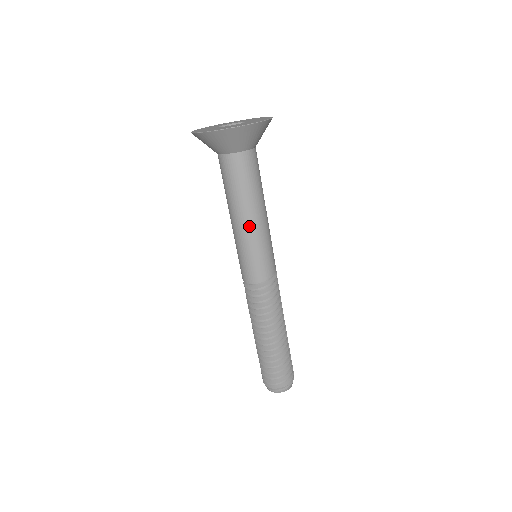
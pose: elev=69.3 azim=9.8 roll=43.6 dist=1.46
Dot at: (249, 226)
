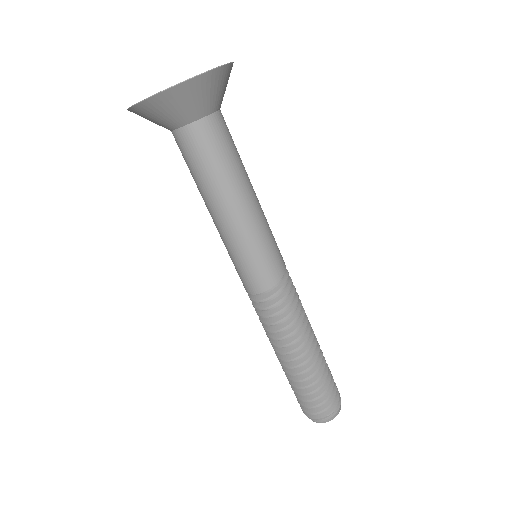
Dot at: (231, 220)
